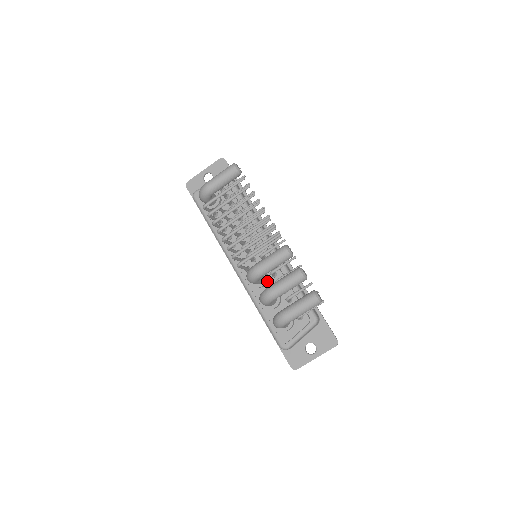
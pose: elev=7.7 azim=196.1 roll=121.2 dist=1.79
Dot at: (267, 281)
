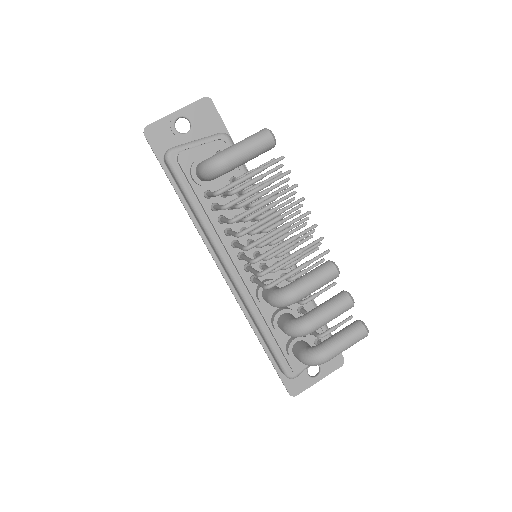
Dot at: occluded
